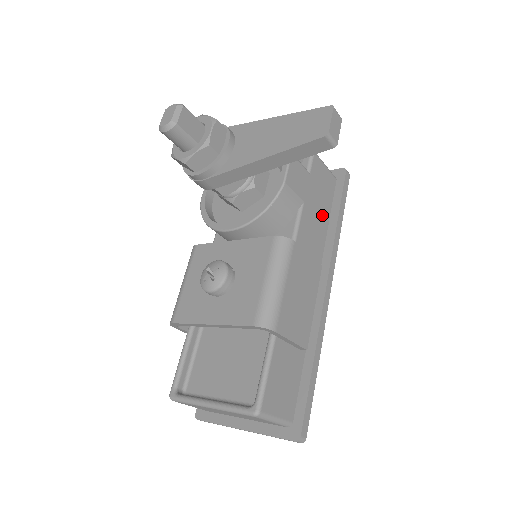
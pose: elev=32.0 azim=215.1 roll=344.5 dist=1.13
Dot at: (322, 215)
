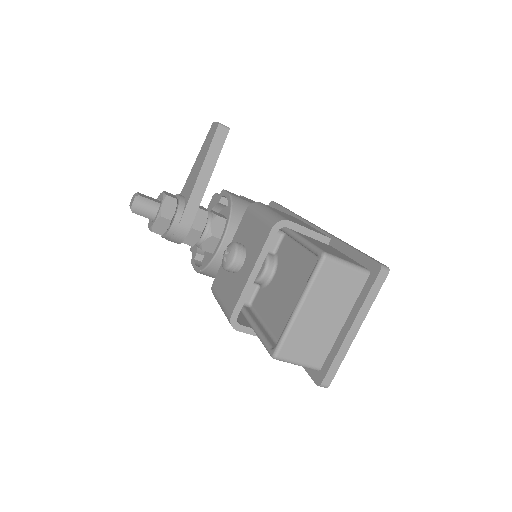
Dot at: occluded
